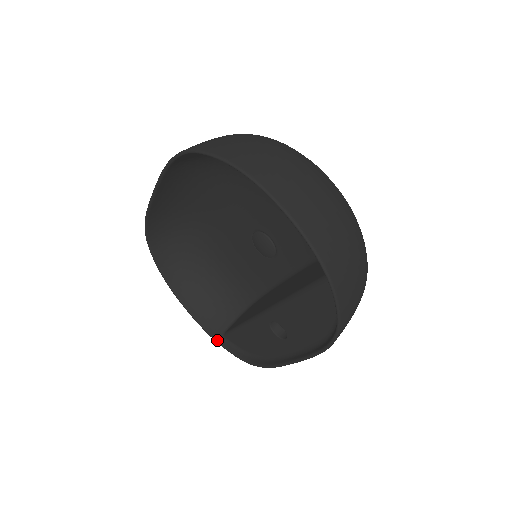
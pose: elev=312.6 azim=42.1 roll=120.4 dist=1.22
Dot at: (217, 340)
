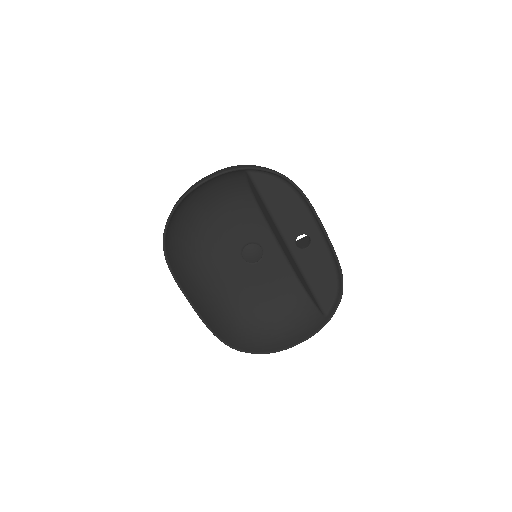
Dot at: (327, 321)
